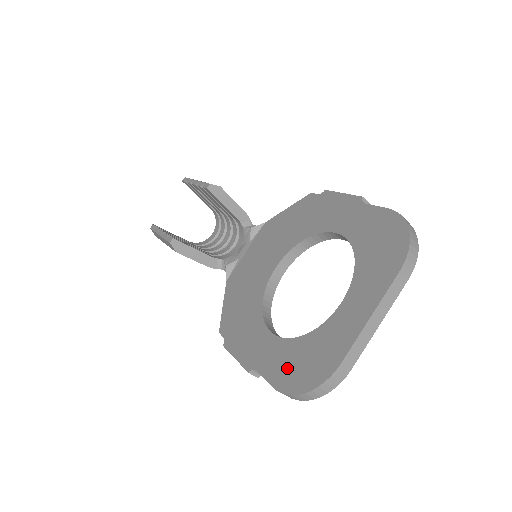
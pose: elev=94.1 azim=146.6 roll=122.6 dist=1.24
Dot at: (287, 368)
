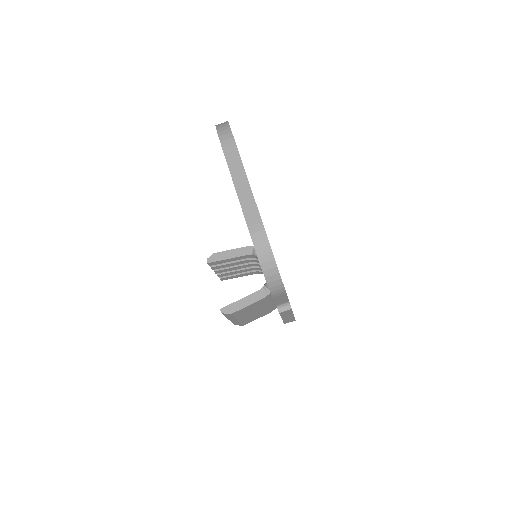
Dot at: occluded
